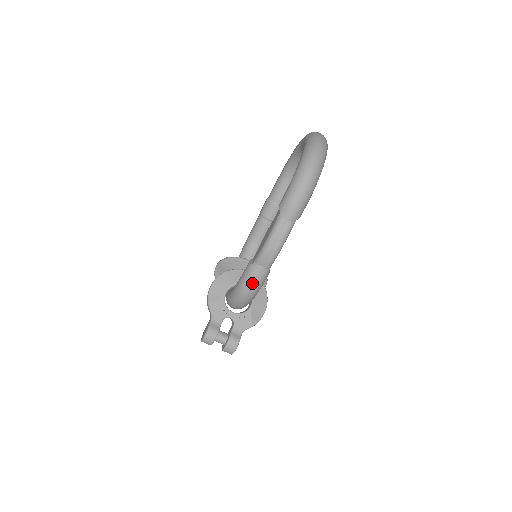
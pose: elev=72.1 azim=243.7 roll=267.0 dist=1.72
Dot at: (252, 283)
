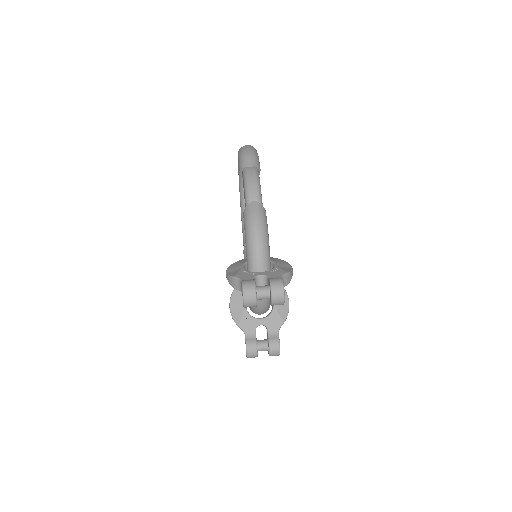
Dot at: (255, 217)
